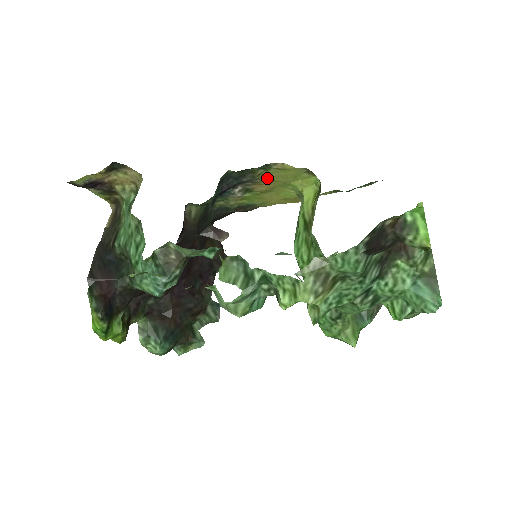
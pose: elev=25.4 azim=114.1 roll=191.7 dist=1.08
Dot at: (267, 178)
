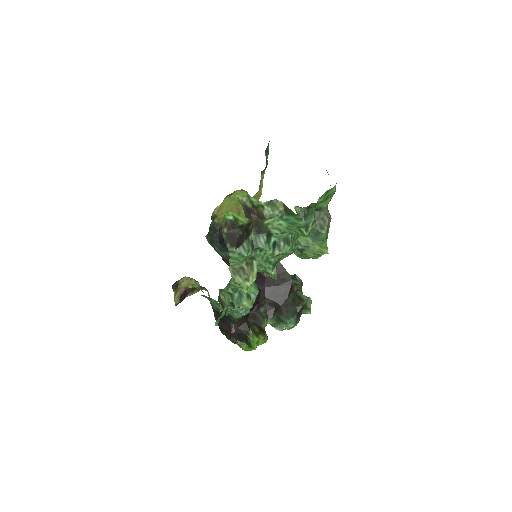
Dot at: occluded
